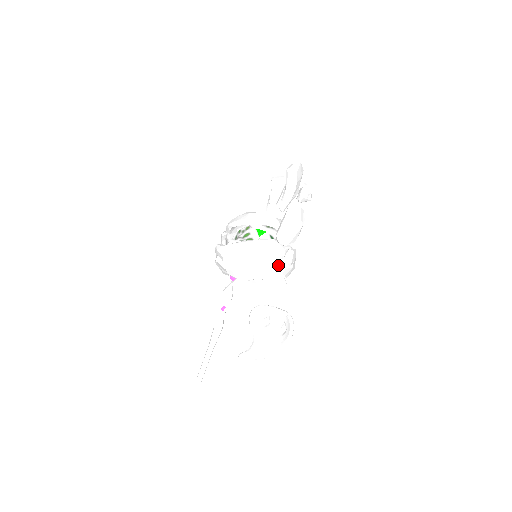
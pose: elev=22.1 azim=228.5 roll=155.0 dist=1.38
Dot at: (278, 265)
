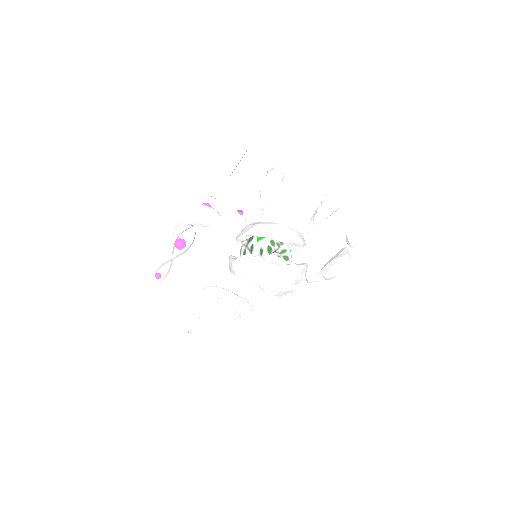
Dot at: occluded
